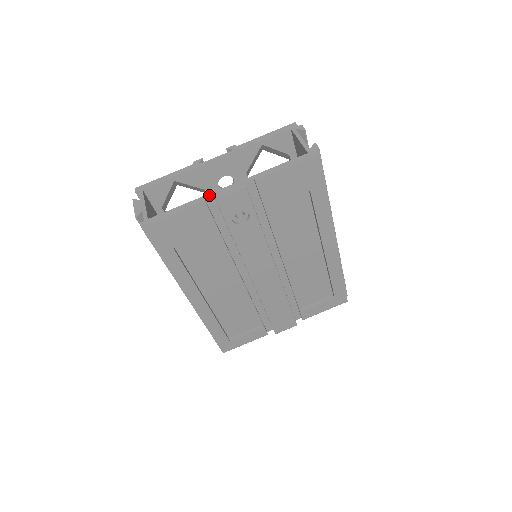
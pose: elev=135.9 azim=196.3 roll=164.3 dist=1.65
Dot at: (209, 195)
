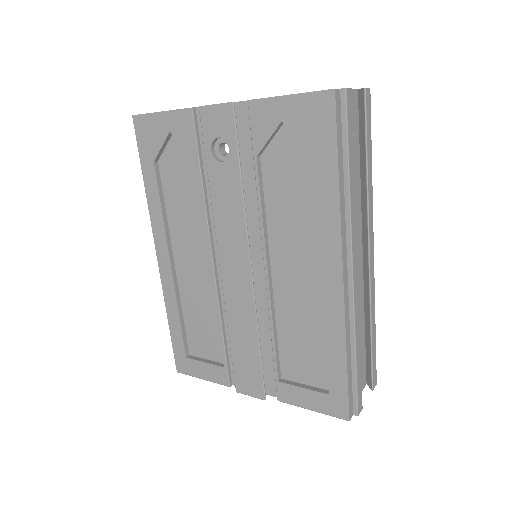
Dot at: occluded
